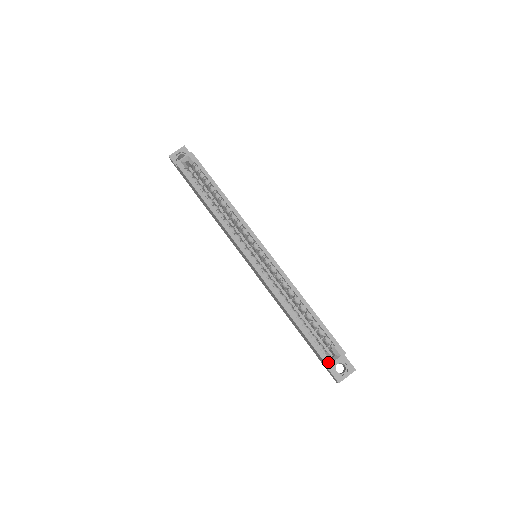
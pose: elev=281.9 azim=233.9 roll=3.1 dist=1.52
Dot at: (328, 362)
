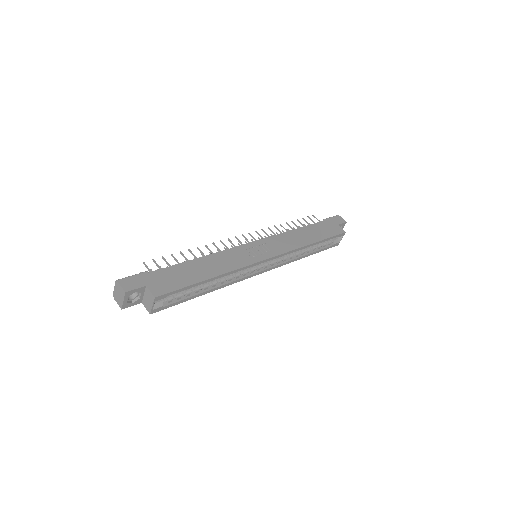
Dot at: (337, 244)
